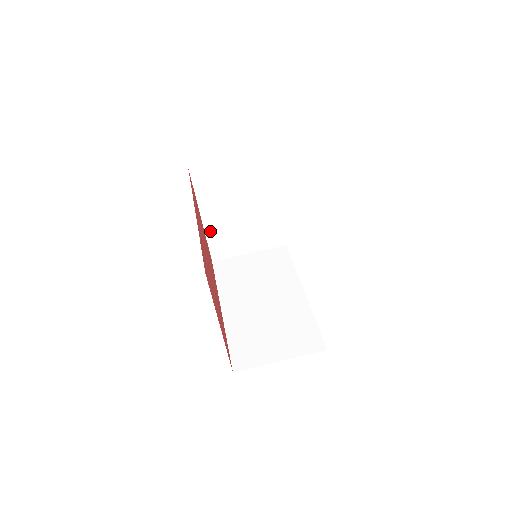
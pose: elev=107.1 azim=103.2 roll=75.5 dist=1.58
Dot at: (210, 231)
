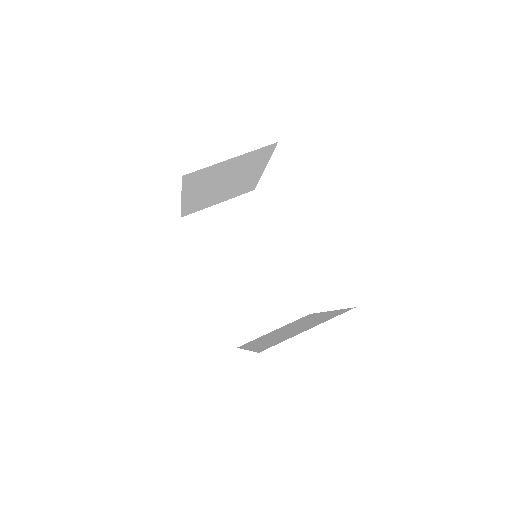
Dot at: (187, 203)
